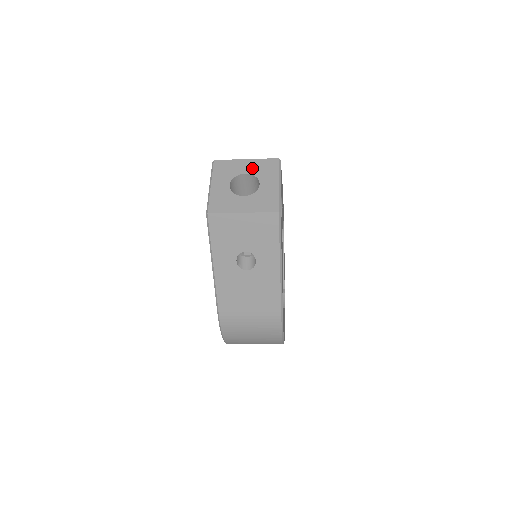
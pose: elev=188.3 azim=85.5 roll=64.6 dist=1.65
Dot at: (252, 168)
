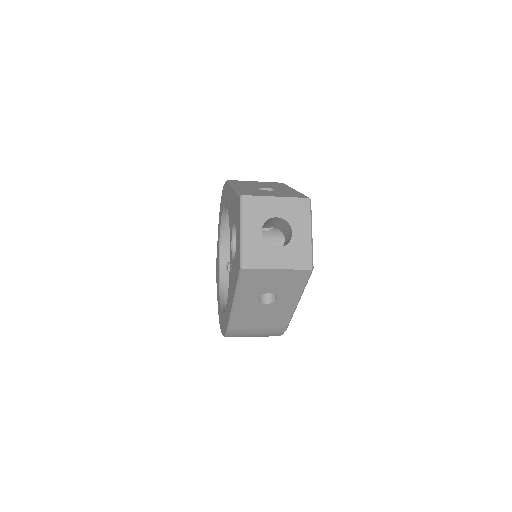
Dot at: (283, 210)
